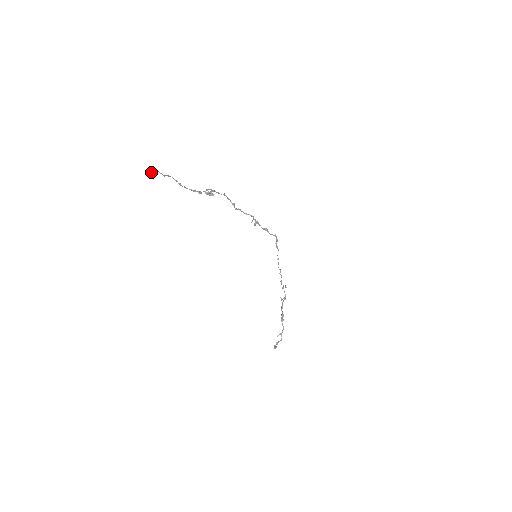
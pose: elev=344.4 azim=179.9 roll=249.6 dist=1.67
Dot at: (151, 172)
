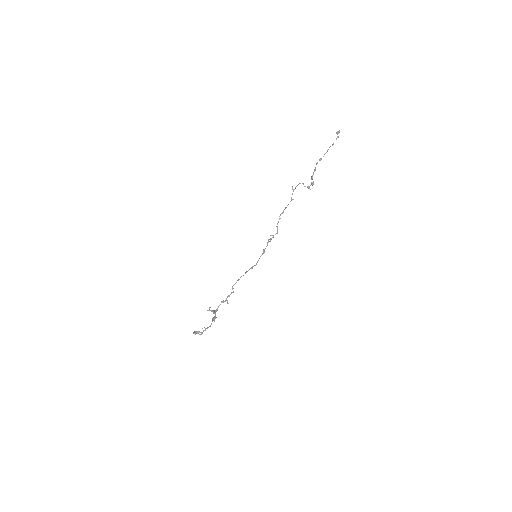
Dot at: occluded
